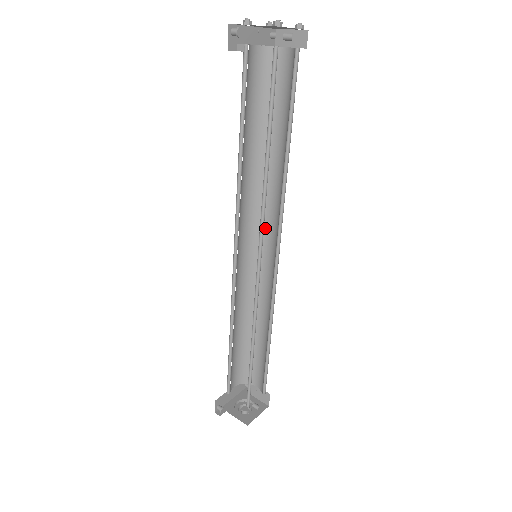
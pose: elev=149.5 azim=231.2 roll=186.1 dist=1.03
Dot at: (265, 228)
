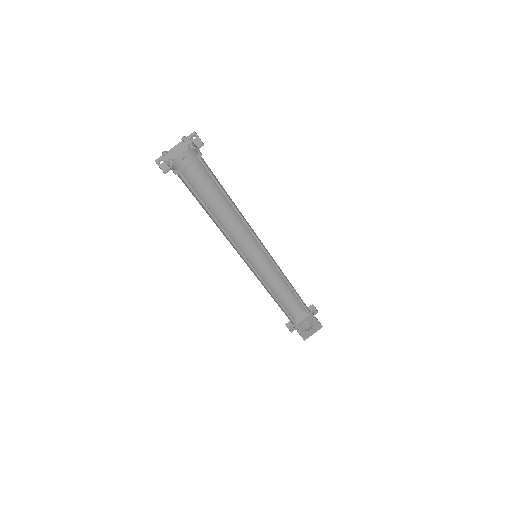
Dot at: (257, 237)
